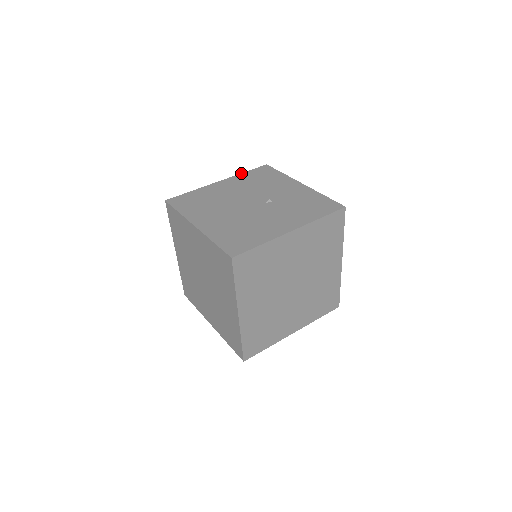
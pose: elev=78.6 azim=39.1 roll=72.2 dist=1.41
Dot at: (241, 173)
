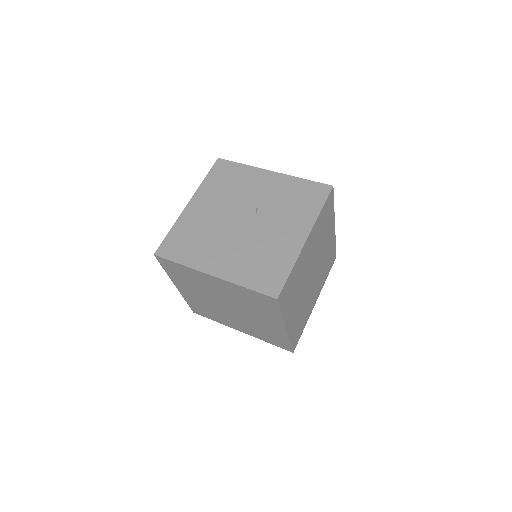
Dot at: (202, 182)
